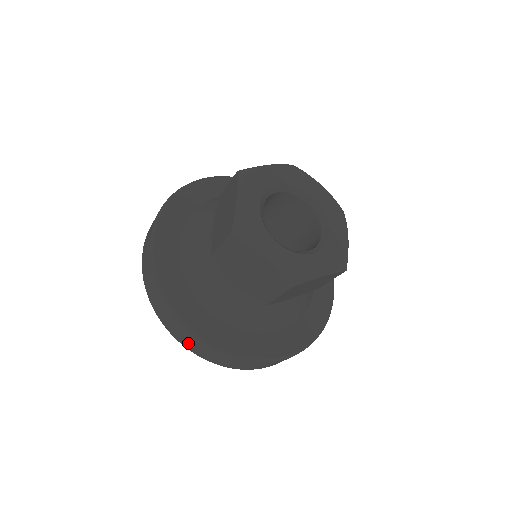
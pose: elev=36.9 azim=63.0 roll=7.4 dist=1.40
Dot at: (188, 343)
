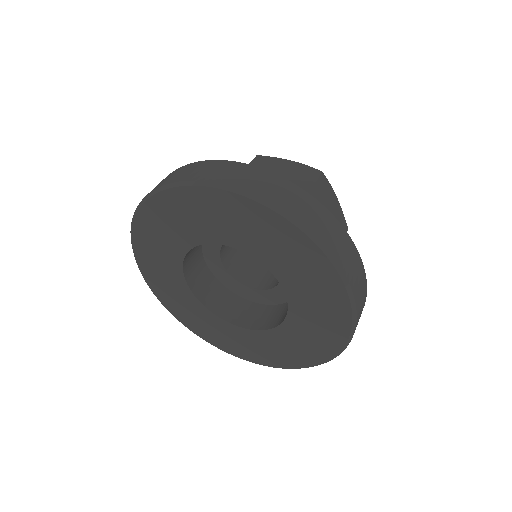
Dot at: (243, 179)
